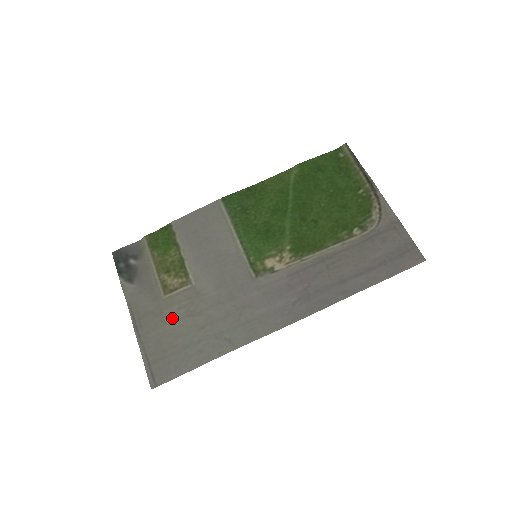
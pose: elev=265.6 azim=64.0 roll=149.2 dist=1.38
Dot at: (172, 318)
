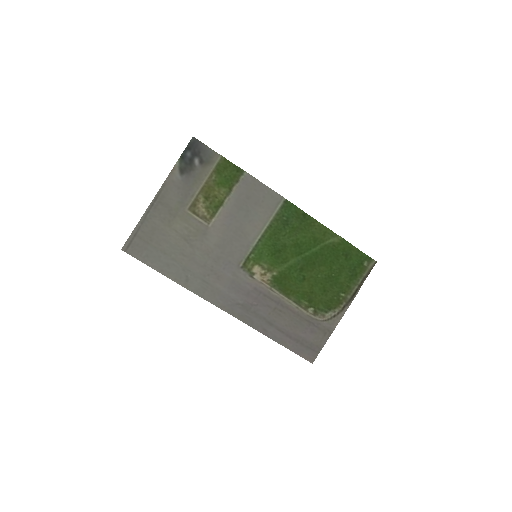
Dot at: (176, 228)
